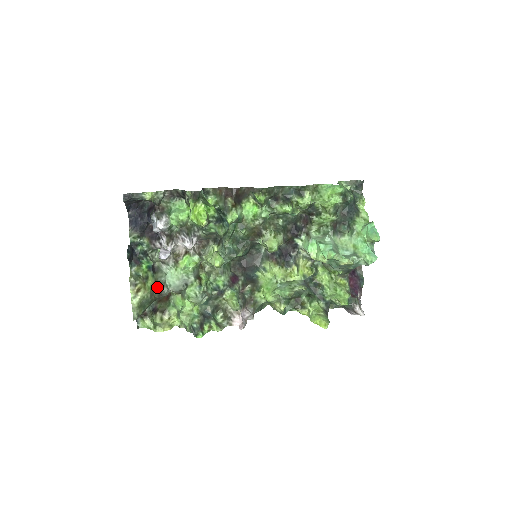
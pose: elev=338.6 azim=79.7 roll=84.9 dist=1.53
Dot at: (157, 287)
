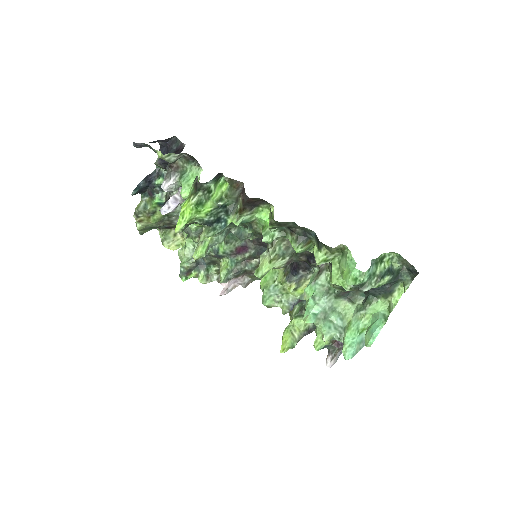
Dot at: (168, 218)
